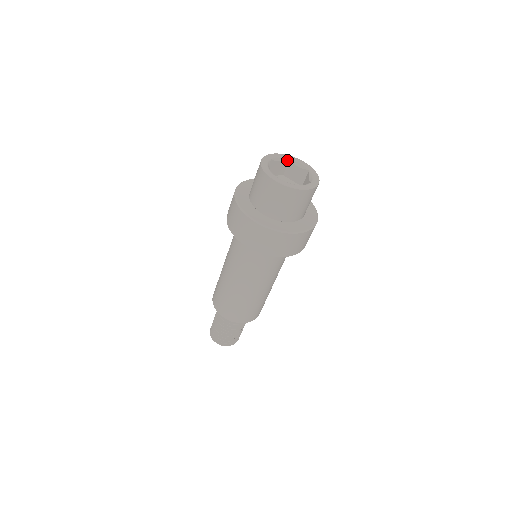
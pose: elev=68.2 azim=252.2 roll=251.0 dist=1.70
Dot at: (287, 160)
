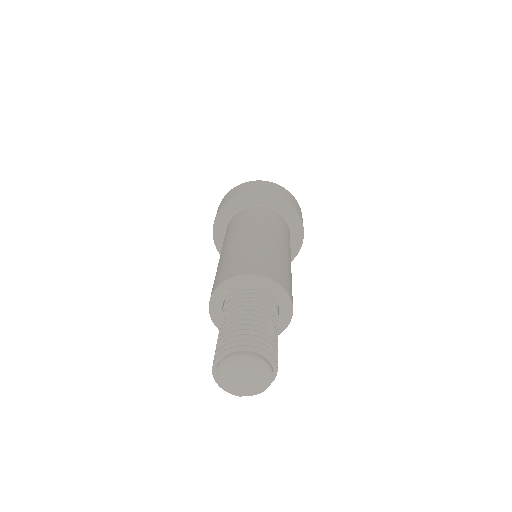
Dot at: occluded
